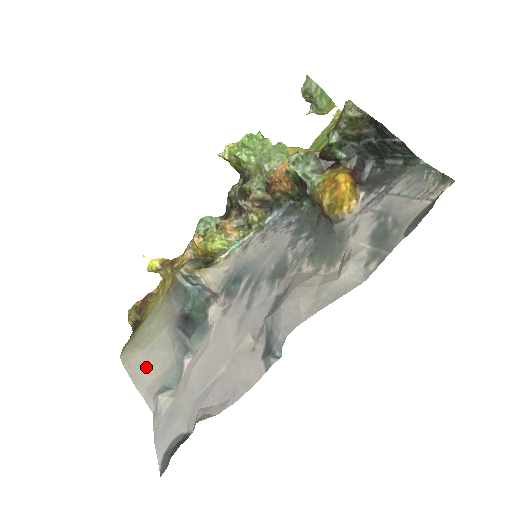
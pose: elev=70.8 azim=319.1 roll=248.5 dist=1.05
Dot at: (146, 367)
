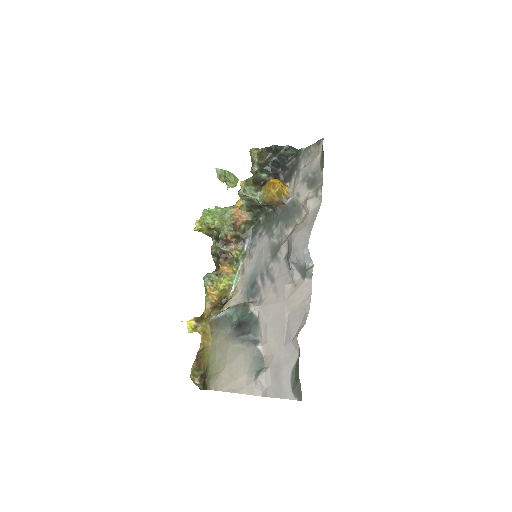
Dot at: (235, 375)
